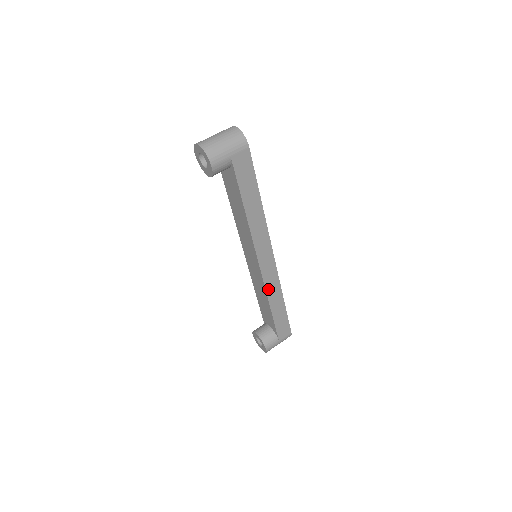
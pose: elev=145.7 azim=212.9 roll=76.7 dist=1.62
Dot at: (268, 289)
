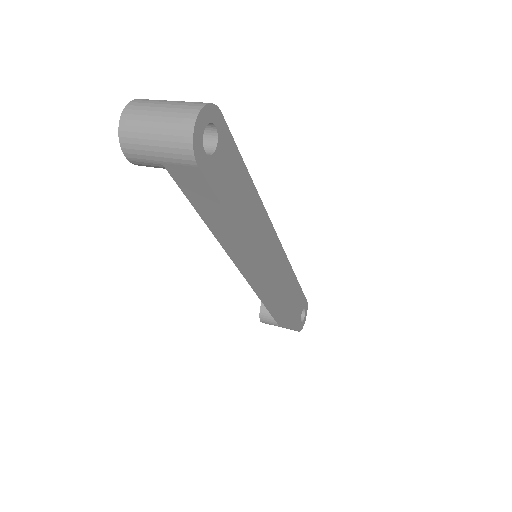
Dot at: (259, 293)
